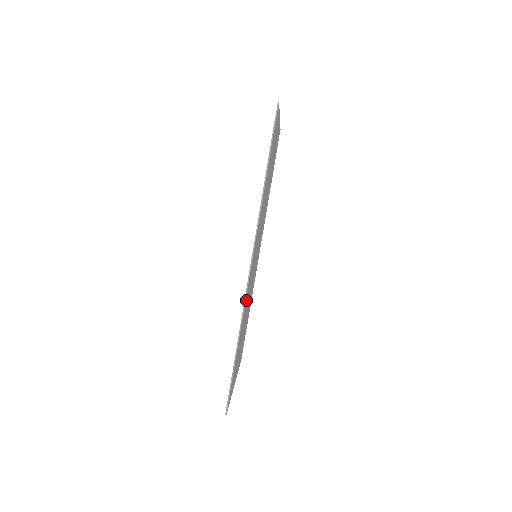
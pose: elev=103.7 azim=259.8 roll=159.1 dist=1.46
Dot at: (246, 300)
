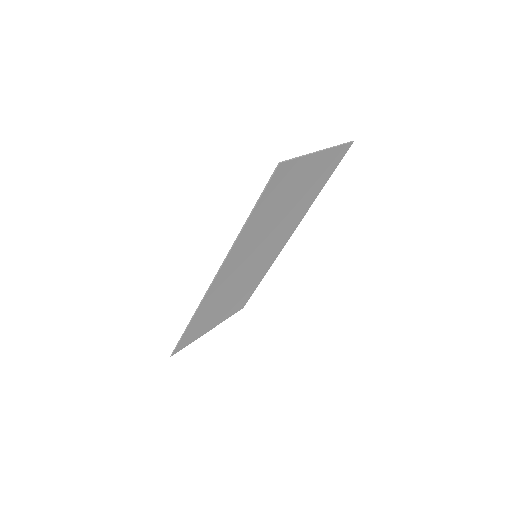
Dot at: (211, 295)
